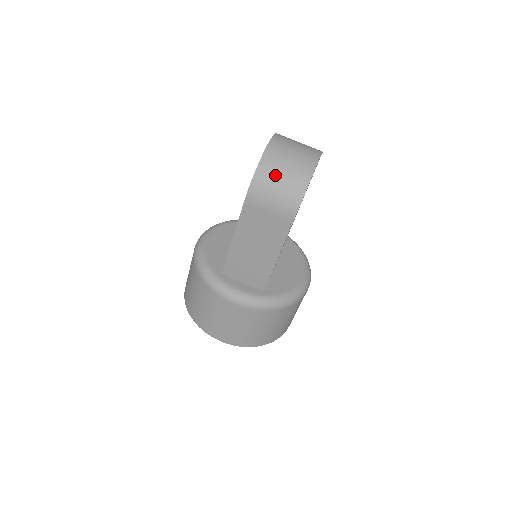
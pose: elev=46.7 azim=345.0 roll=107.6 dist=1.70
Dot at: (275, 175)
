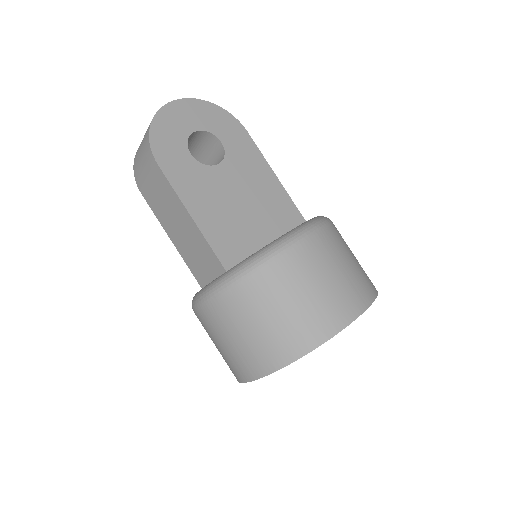
Dot at: (140, 147)
